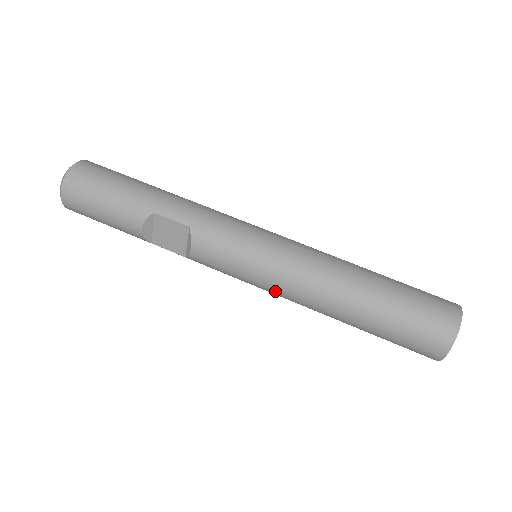
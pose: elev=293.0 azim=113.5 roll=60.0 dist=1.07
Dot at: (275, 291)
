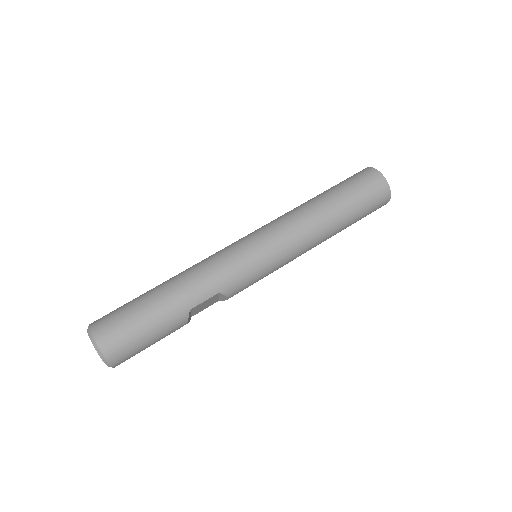
Dot at: (287, 263)
